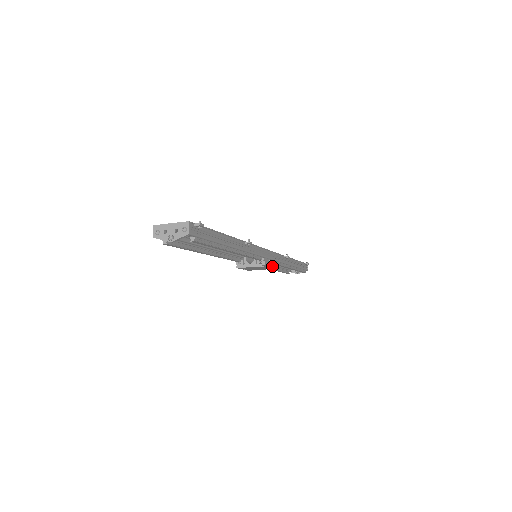
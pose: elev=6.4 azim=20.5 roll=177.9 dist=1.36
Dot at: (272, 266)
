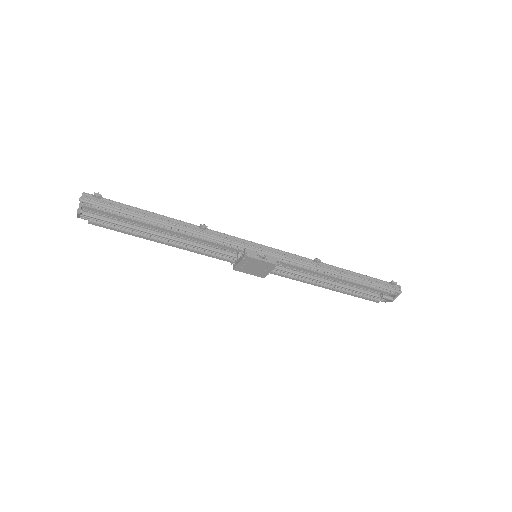
Dot at: (268, 260)
